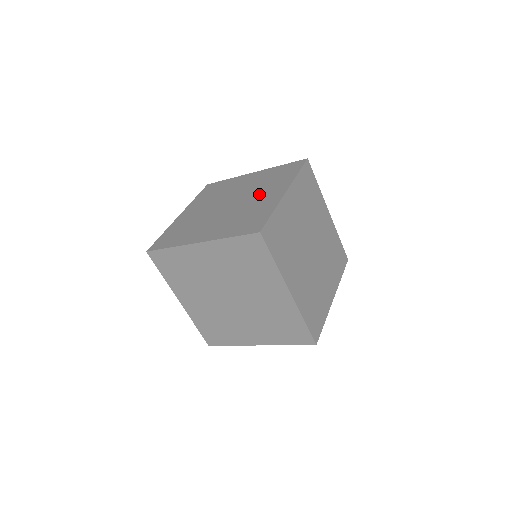
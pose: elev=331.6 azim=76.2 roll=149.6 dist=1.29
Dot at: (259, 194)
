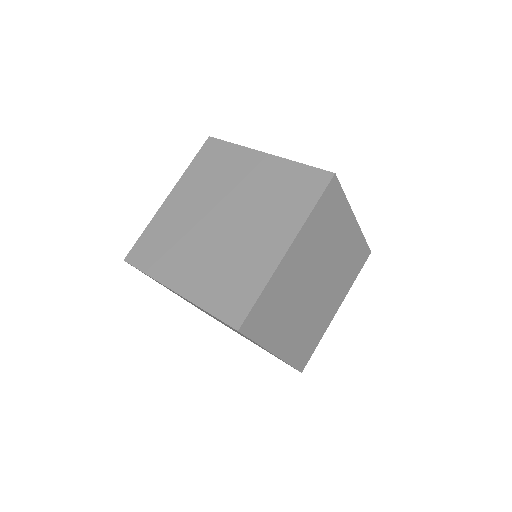
Dot at: (257, 227)
